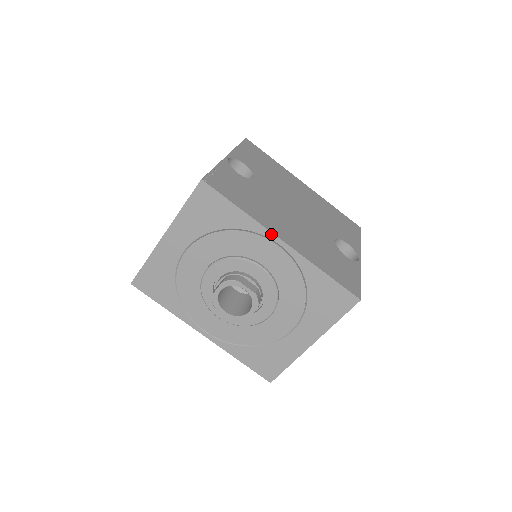
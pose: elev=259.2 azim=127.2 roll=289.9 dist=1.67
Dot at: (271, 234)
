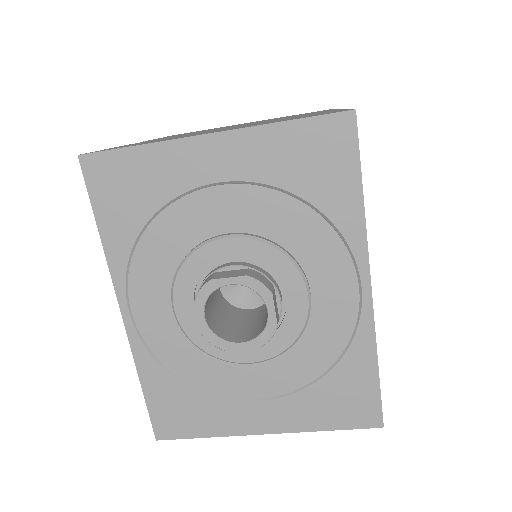
Dot at: (366, 265)
